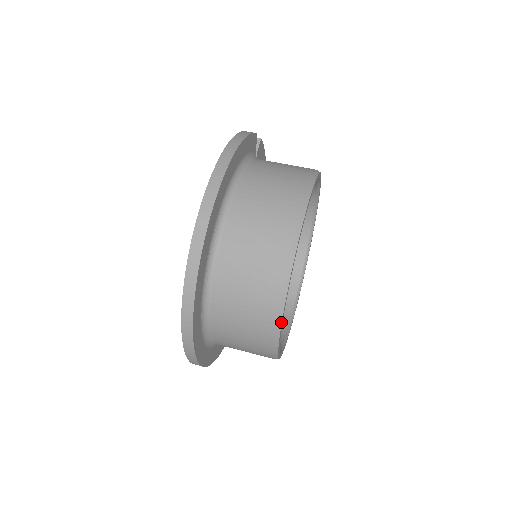
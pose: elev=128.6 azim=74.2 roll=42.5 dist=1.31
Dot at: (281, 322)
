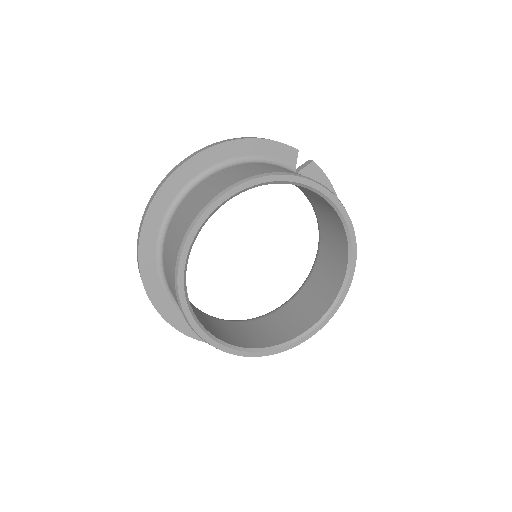
Dot at: (177, 274)
